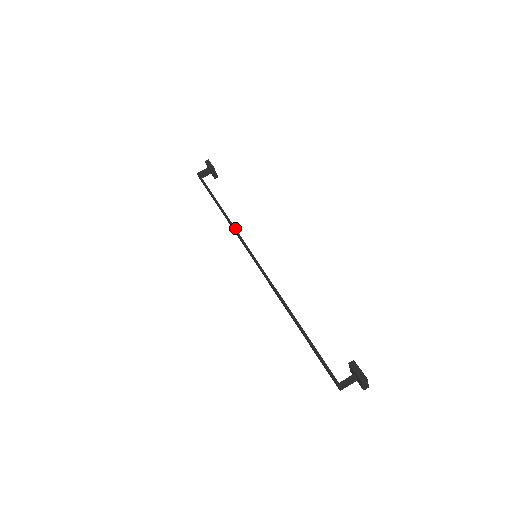
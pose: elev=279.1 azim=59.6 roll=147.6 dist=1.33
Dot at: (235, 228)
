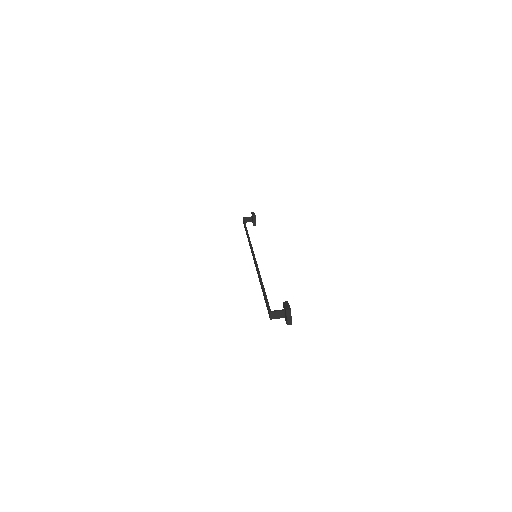
Dot at: occluded
